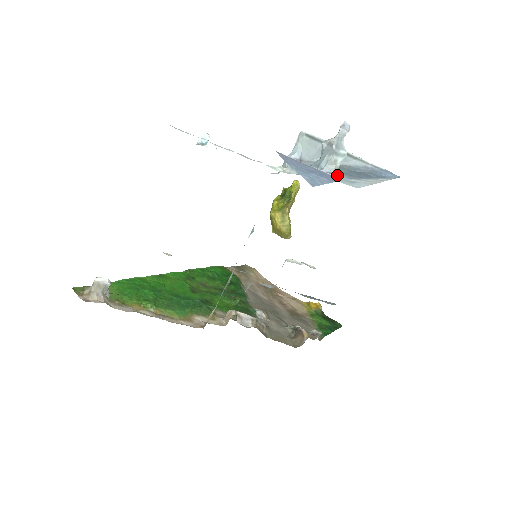
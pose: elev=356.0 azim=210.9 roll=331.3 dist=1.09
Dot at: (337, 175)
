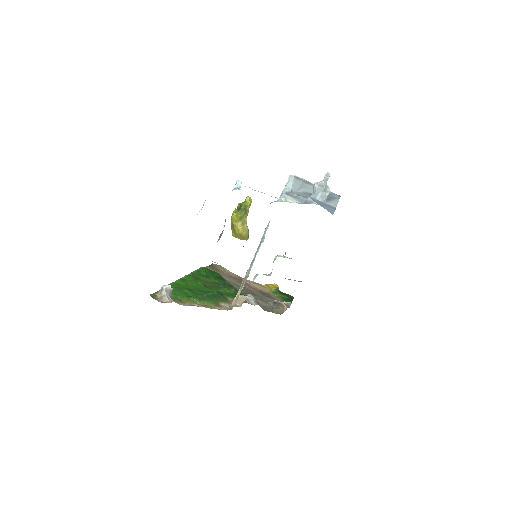
Dot at: occluded
